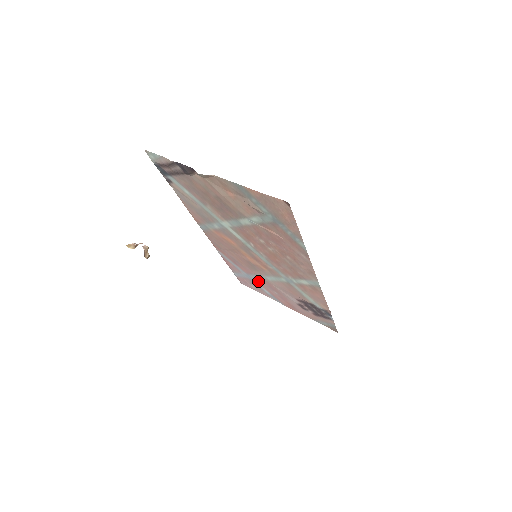
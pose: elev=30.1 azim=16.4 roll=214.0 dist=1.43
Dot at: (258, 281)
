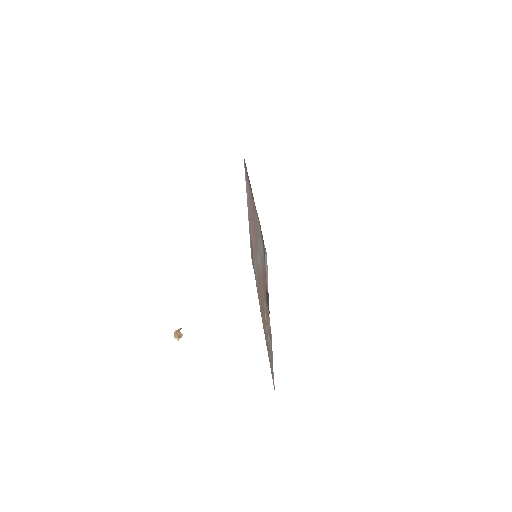
Dot at: occluded
